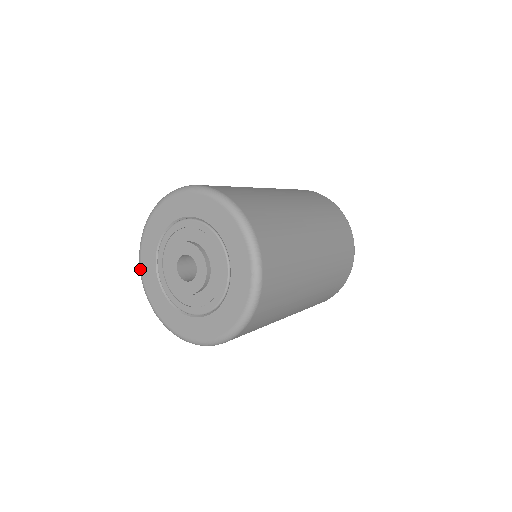
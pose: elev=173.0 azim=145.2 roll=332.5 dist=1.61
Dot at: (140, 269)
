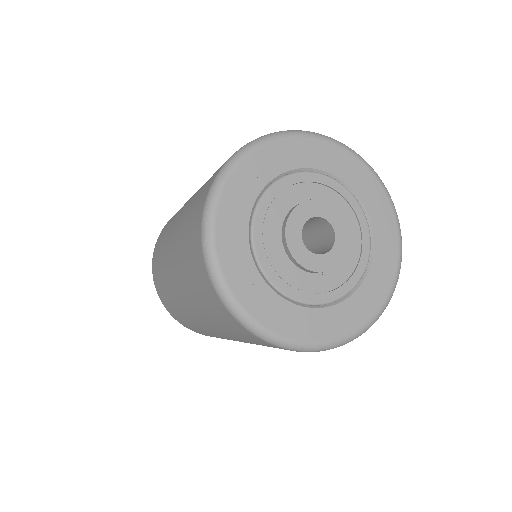
Dot at: (213, 212)
